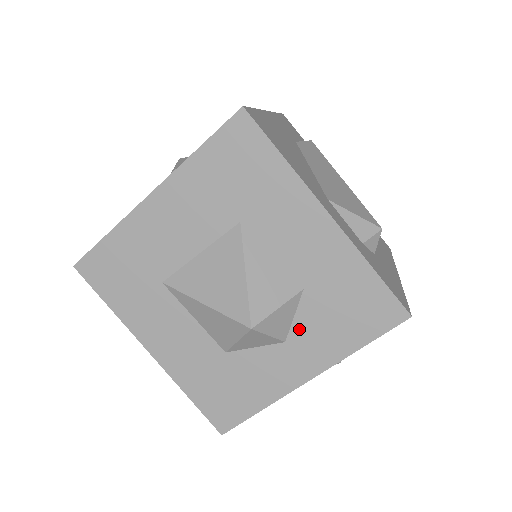
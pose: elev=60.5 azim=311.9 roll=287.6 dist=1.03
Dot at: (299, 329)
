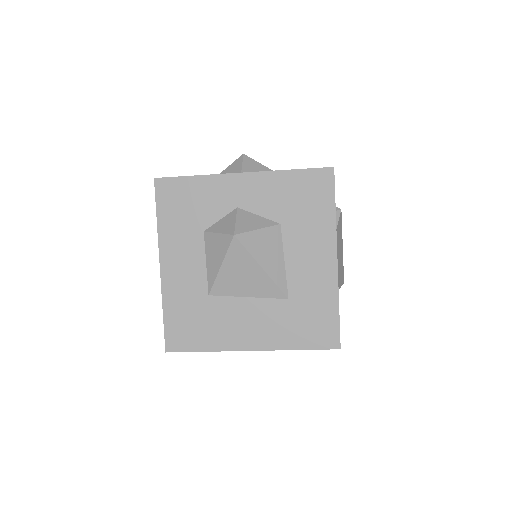
Dot at: occluded
